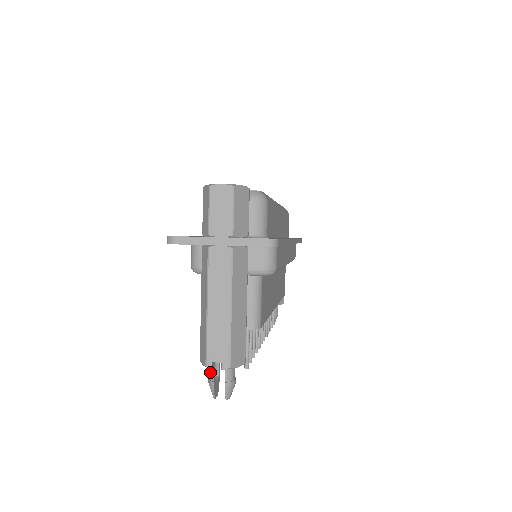
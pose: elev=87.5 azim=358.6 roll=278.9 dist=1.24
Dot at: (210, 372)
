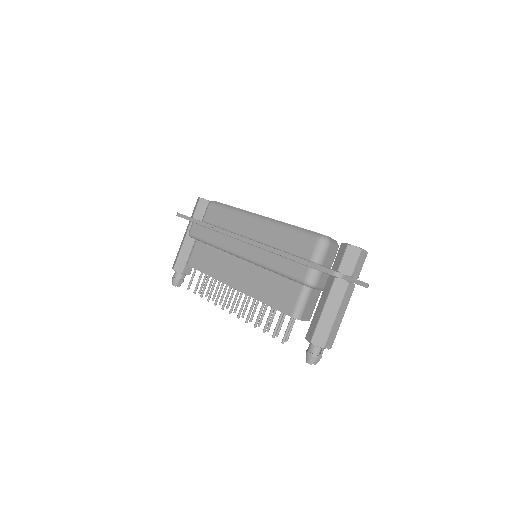
Dot at: (316, 350)
